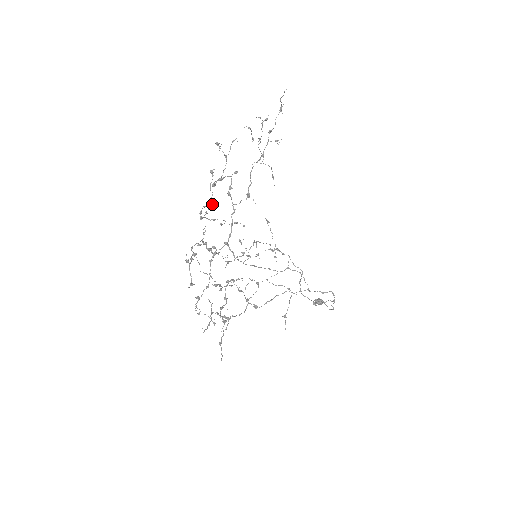
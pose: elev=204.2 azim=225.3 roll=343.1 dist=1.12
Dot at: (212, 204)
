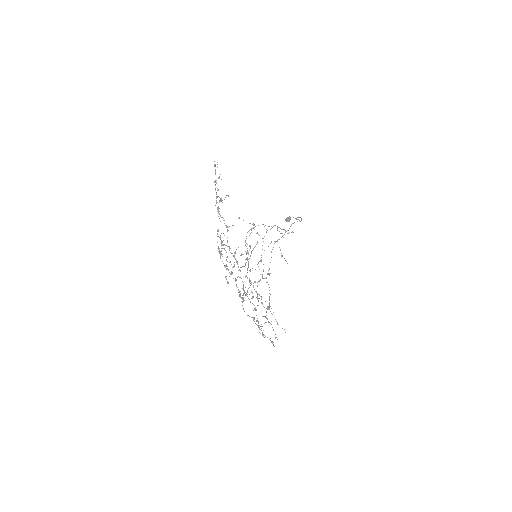
Dot at: (236, 280)
